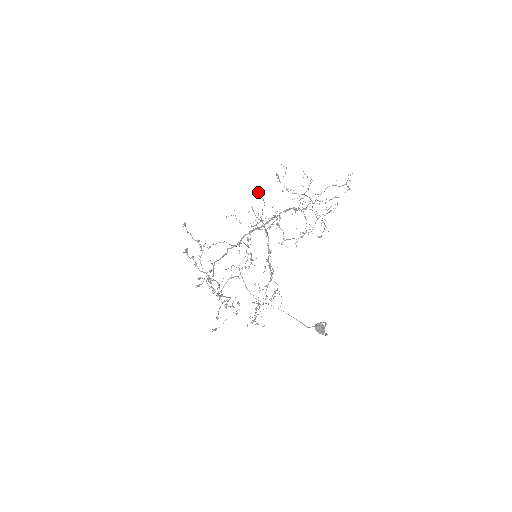
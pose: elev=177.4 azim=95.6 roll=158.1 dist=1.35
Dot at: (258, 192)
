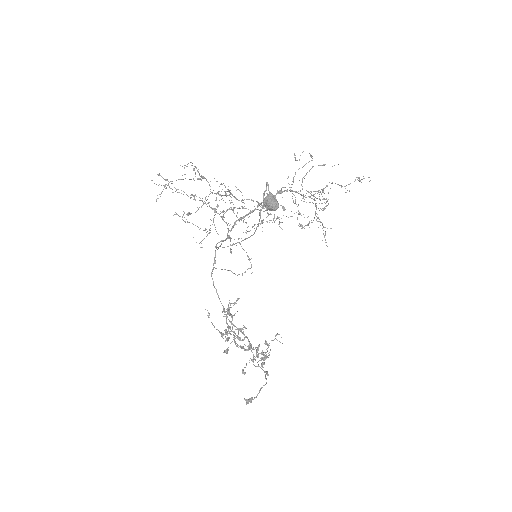
Dot at: occluded
